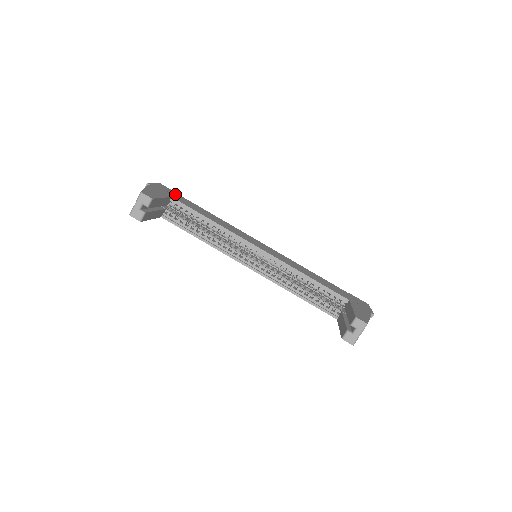
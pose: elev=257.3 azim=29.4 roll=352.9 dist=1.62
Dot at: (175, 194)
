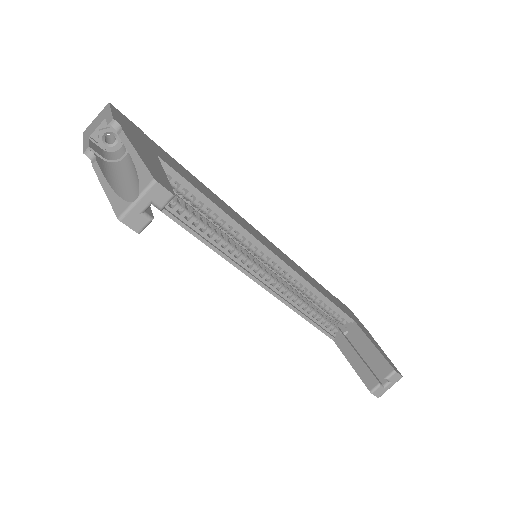
Dot at: (145, 137)
